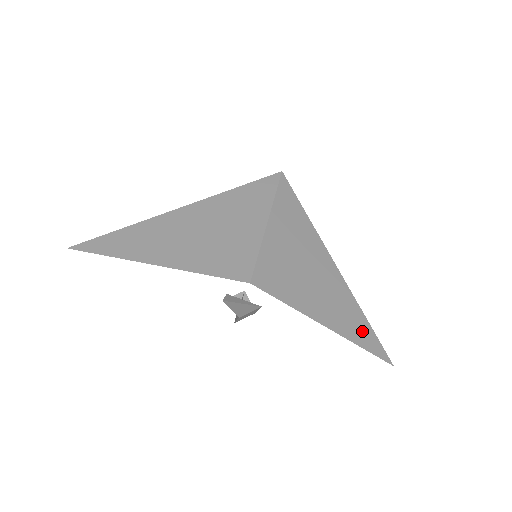
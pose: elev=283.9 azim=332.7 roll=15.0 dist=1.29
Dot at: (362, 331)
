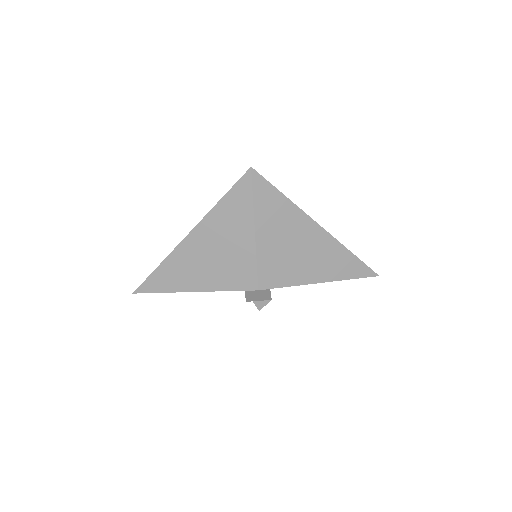
Dot at: (351, 267)
